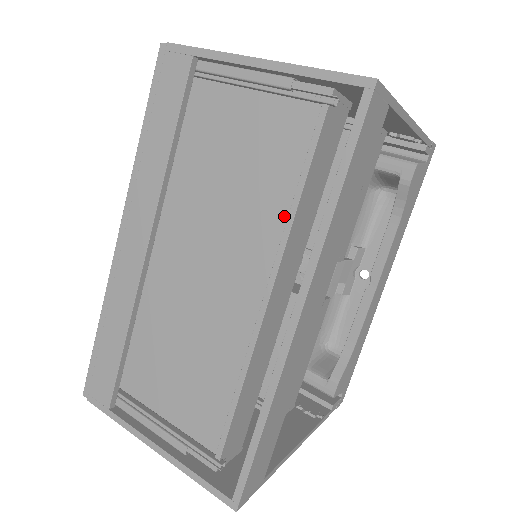
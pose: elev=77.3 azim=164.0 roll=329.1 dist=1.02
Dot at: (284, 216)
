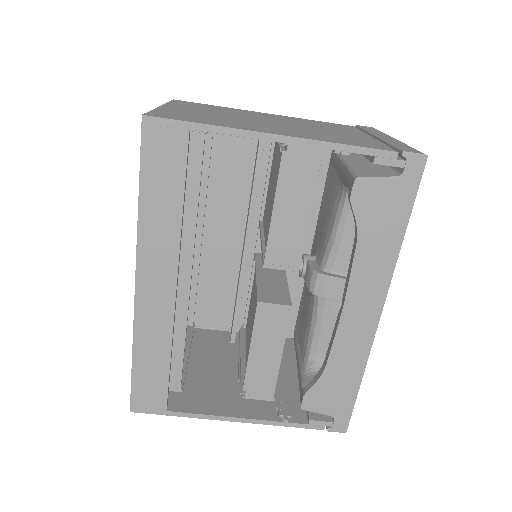
Dot at: occluded
